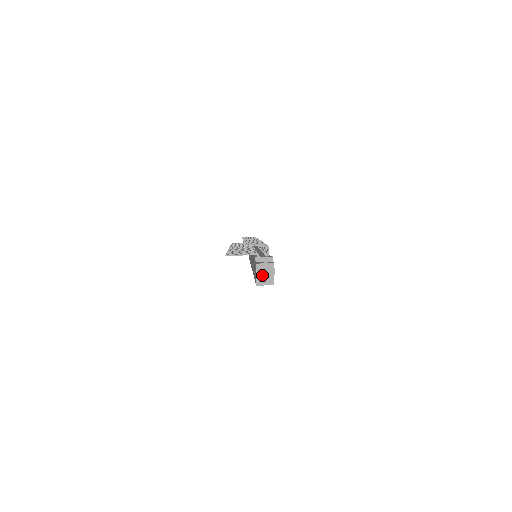
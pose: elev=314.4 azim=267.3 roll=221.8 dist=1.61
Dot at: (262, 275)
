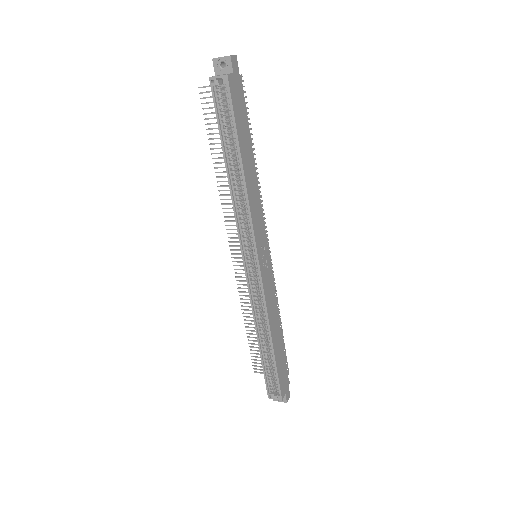
Dot at: (218, 58)
